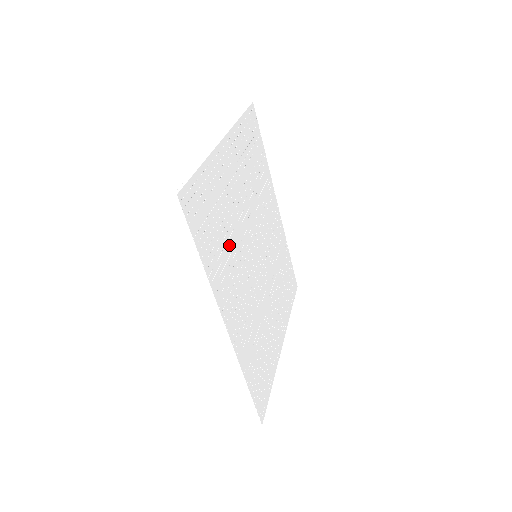
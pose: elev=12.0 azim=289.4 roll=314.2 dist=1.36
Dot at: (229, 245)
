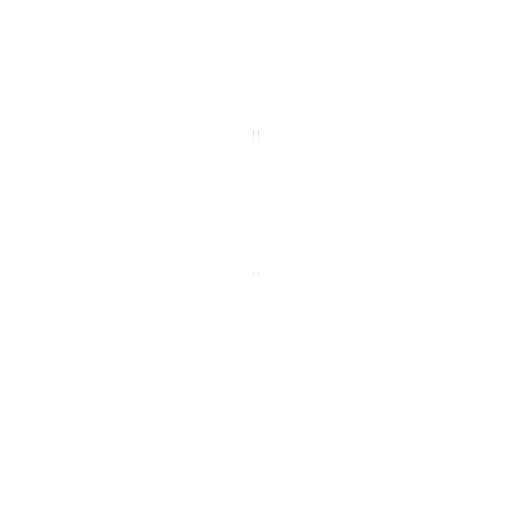
Dot at: occluded
